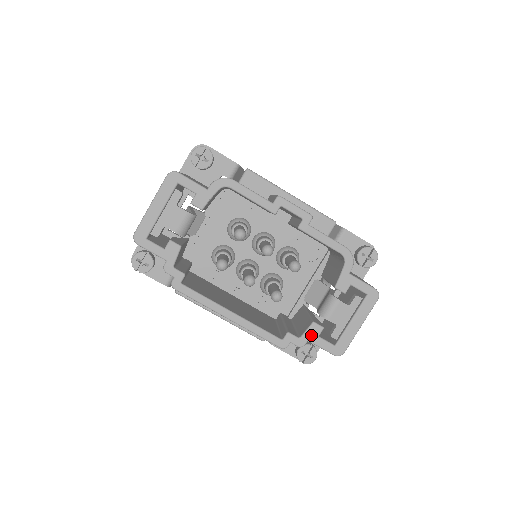
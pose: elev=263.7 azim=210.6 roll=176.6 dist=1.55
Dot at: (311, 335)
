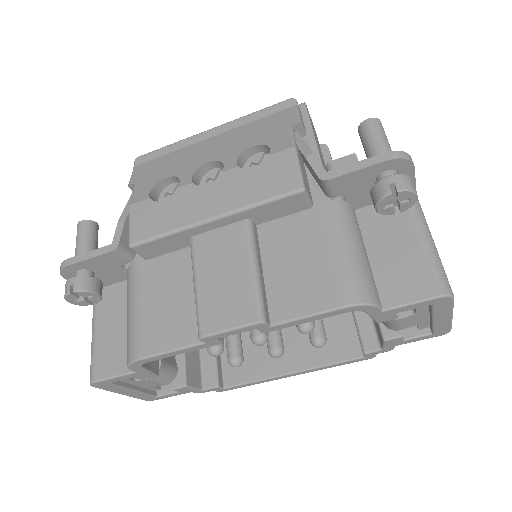
Dot at: (393, 344)
